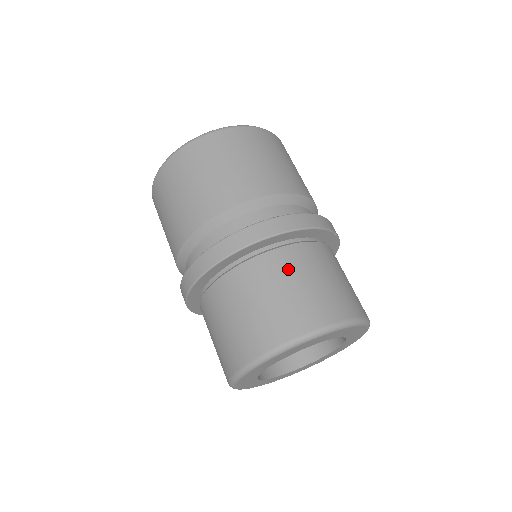
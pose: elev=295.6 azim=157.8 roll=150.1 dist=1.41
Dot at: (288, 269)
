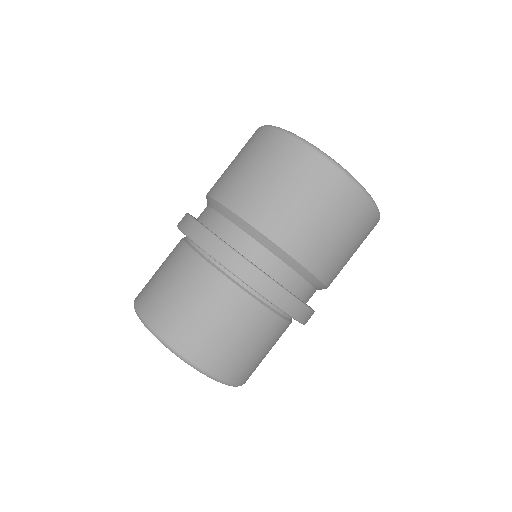
Dot at: (260, 331)
